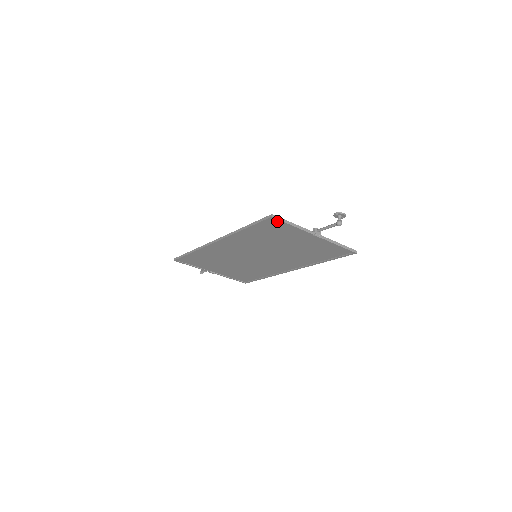
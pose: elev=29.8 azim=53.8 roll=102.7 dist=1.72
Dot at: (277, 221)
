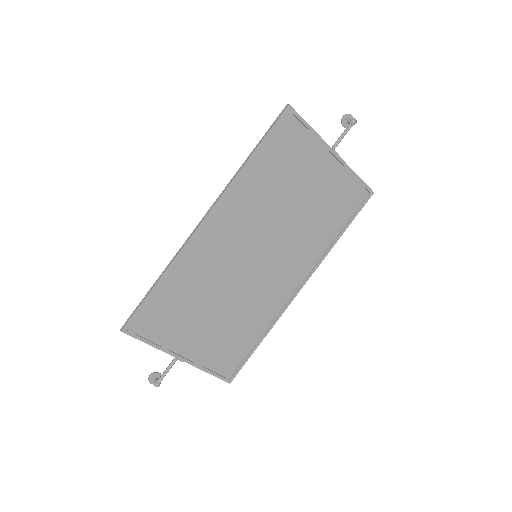
Dot at: (293, 119)
